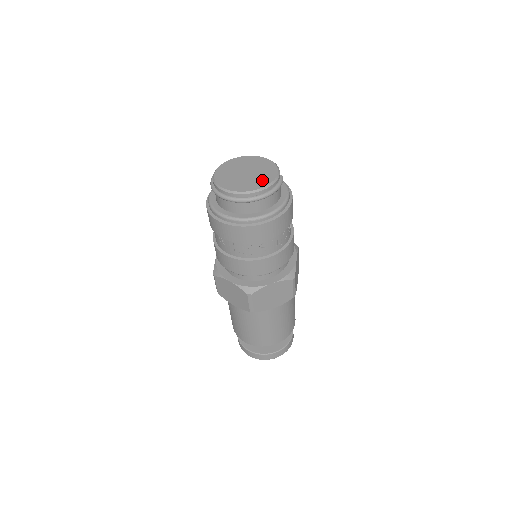
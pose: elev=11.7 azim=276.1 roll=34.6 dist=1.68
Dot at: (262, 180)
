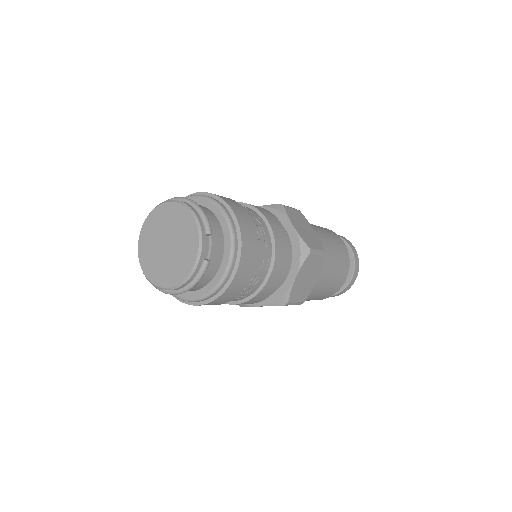
Dot at: (176, 271)
